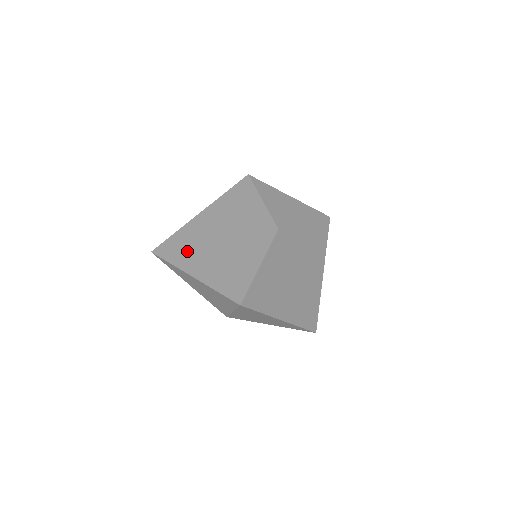
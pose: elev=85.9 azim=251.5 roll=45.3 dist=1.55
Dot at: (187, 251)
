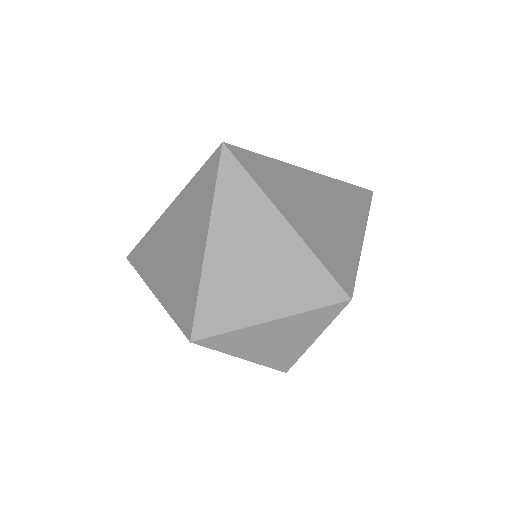
Dot at: occluded
